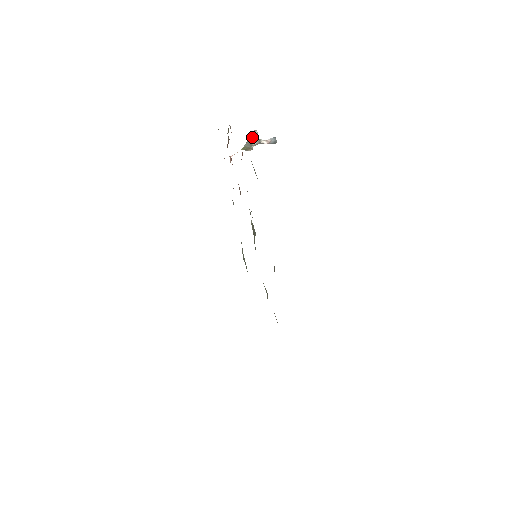
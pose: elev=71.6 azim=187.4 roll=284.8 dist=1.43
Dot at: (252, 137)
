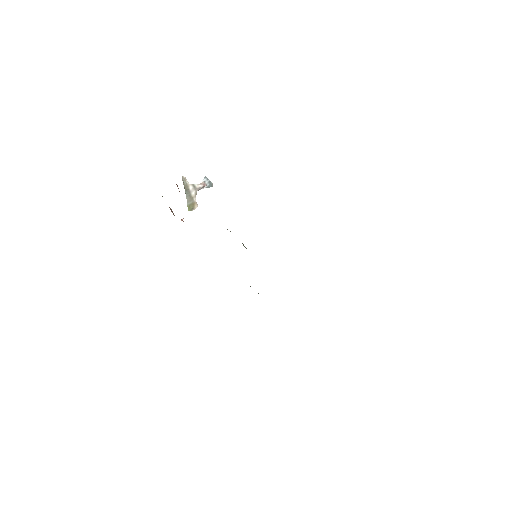
Dot at: (185, 187)
